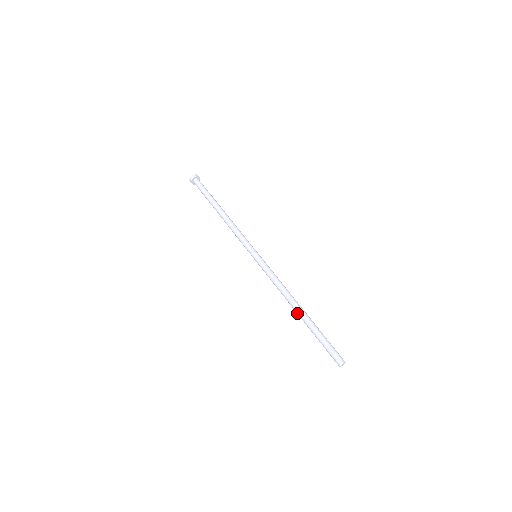
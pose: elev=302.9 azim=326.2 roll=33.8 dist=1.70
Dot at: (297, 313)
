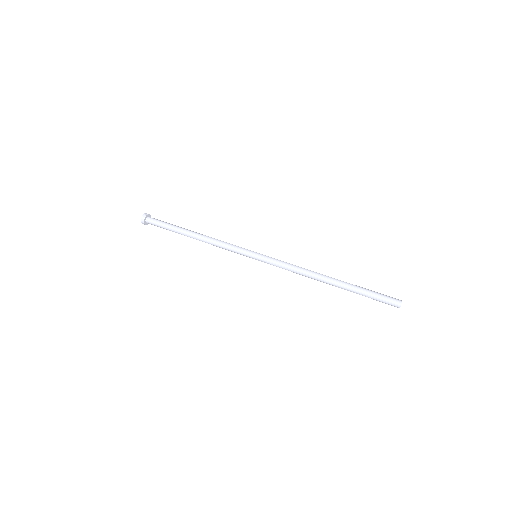
Dot at: (330, 283)
